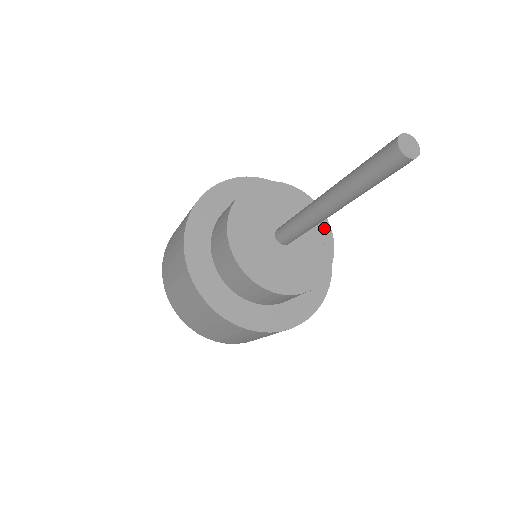
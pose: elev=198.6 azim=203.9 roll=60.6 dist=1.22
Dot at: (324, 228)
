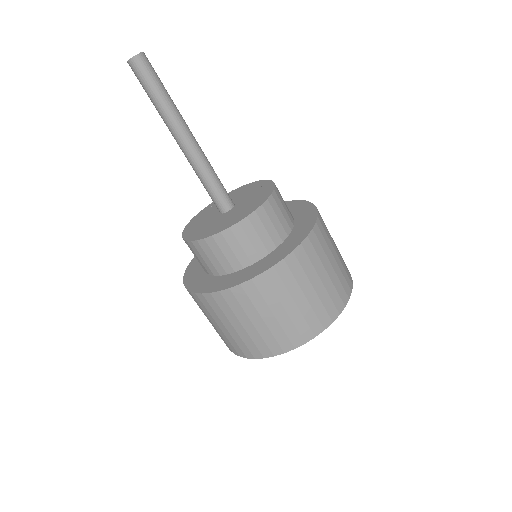
Dot at: (263, 184)
